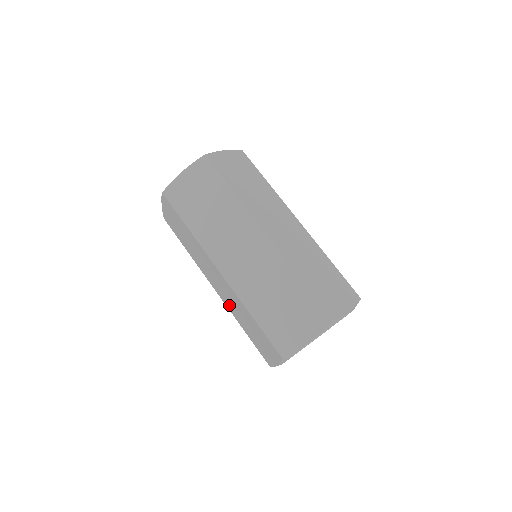
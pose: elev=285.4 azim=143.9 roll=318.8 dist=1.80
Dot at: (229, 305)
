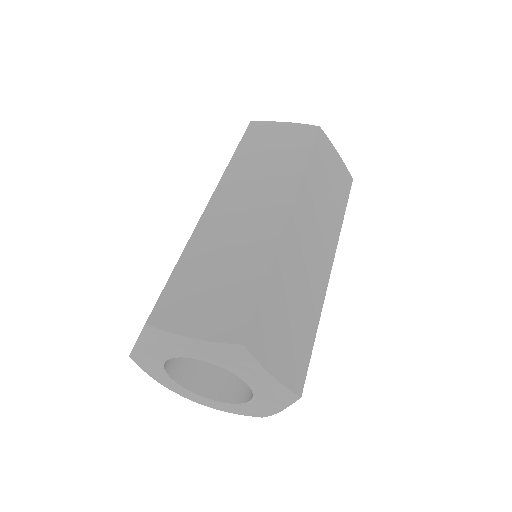
Dot at: occluded
